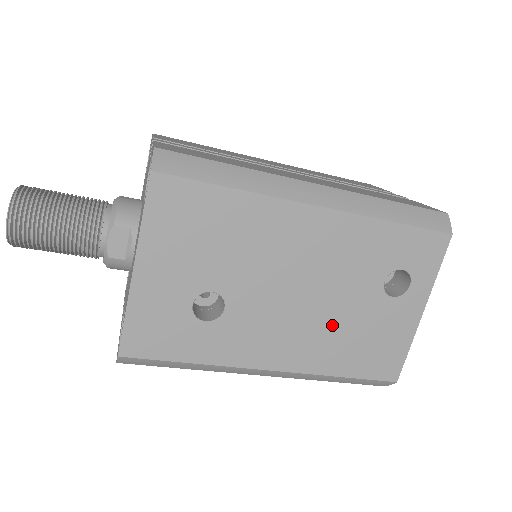
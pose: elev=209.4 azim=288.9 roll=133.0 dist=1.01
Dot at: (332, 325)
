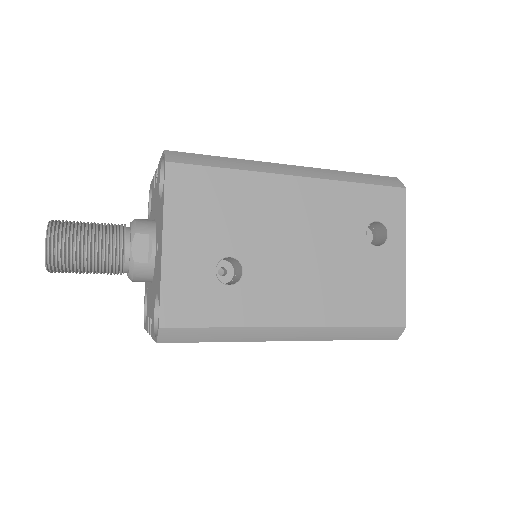
Dot at: (335, 277)
